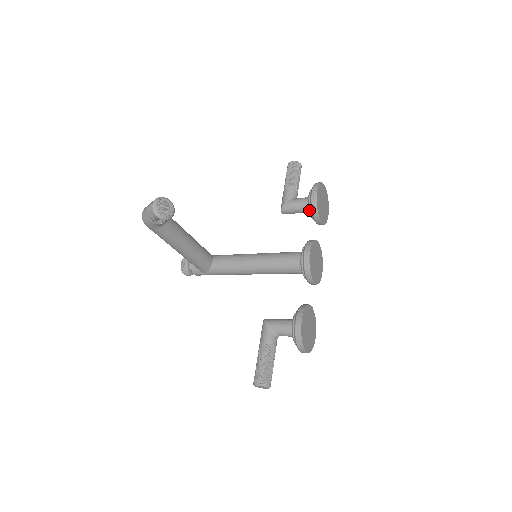
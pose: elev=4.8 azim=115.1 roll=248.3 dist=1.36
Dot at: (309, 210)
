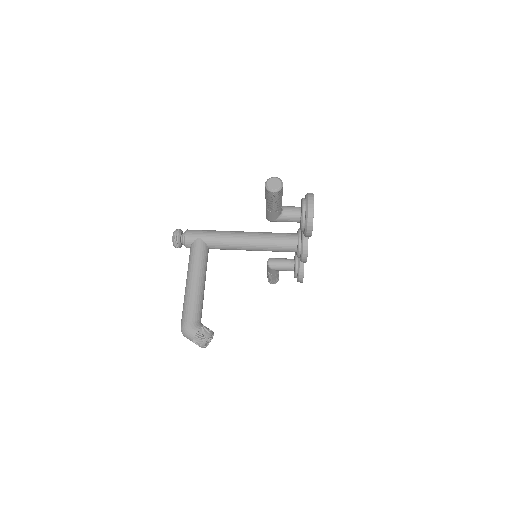
Dot at: occluded
